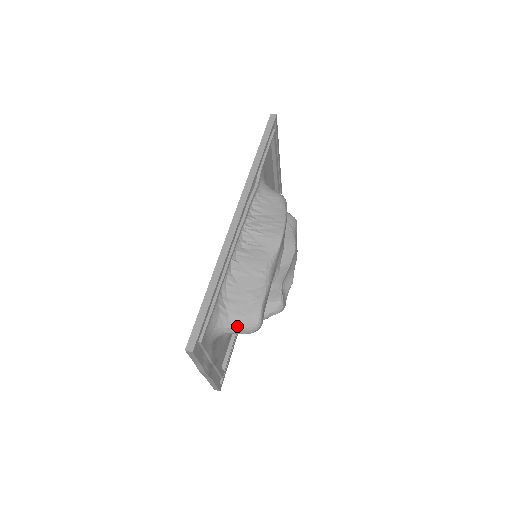
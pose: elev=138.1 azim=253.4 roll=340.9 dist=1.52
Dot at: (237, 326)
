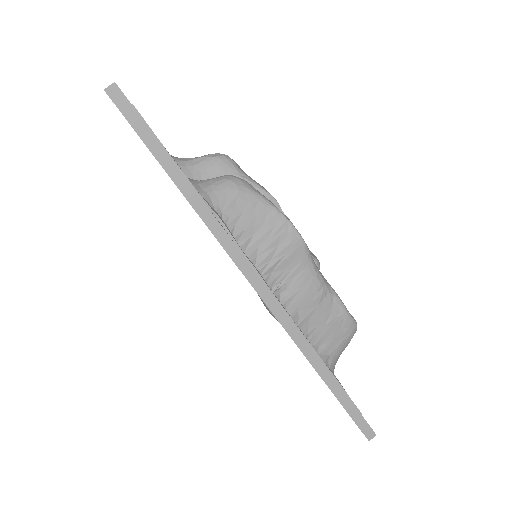
Dot at: (343, 350)
